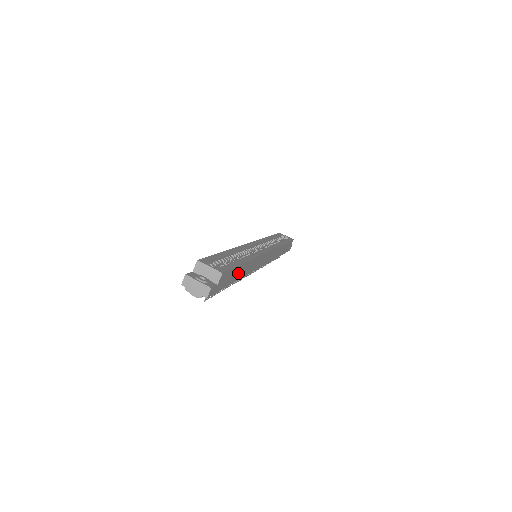
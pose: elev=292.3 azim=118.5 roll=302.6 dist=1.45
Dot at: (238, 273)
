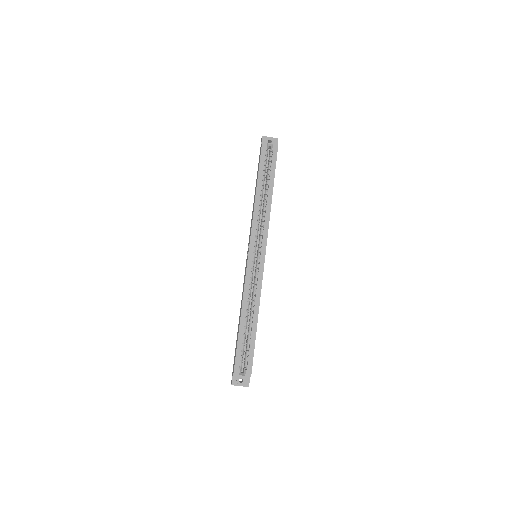
Dot at: occluded
